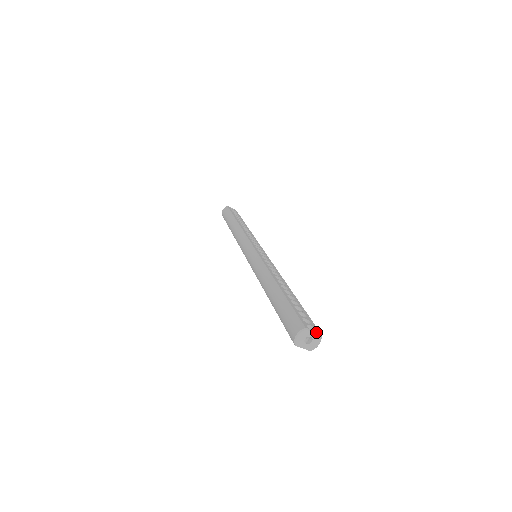
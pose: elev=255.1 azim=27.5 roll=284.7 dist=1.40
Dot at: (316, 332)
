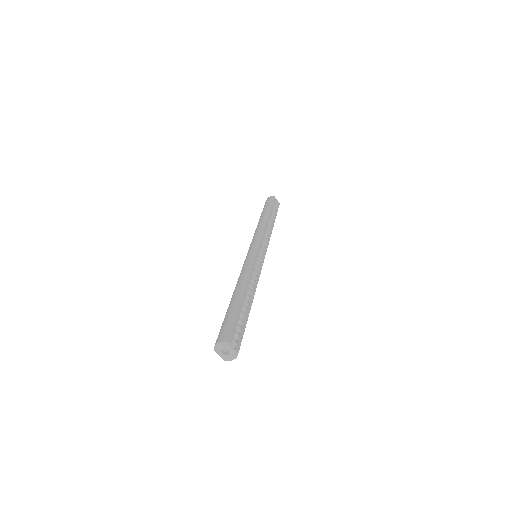
Dot at: (235, 350)
